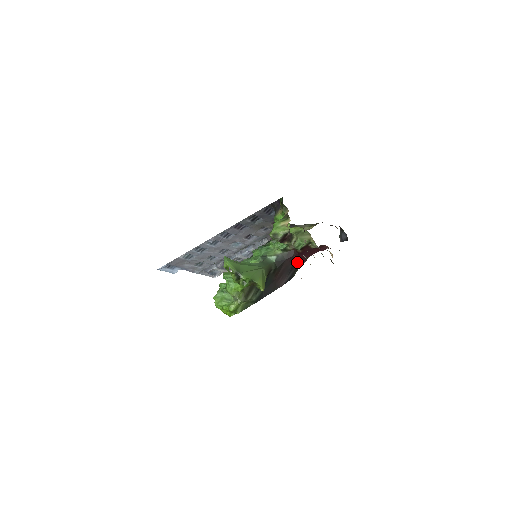
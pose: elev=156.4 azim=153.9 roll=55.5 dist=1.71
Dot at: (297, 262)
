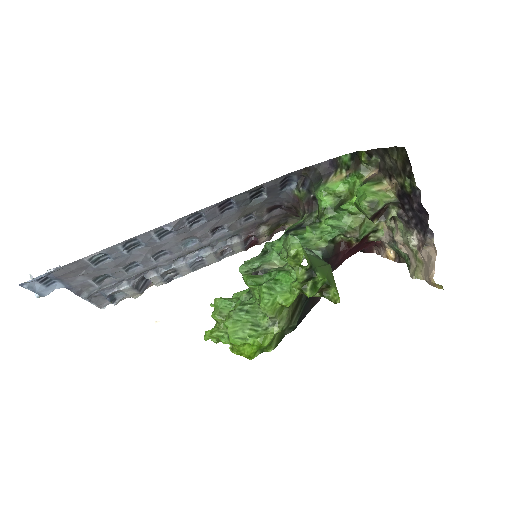
Dot at: (337, 264)
